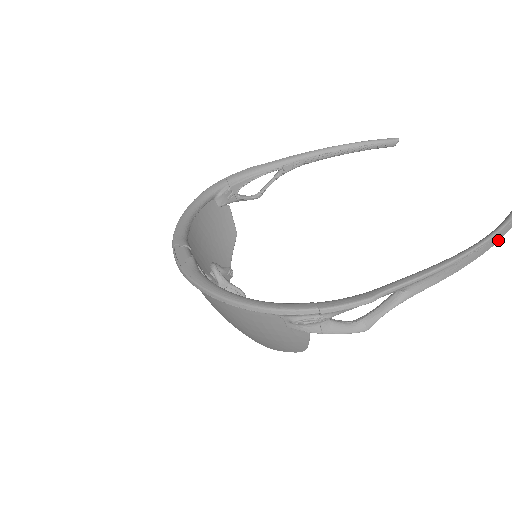
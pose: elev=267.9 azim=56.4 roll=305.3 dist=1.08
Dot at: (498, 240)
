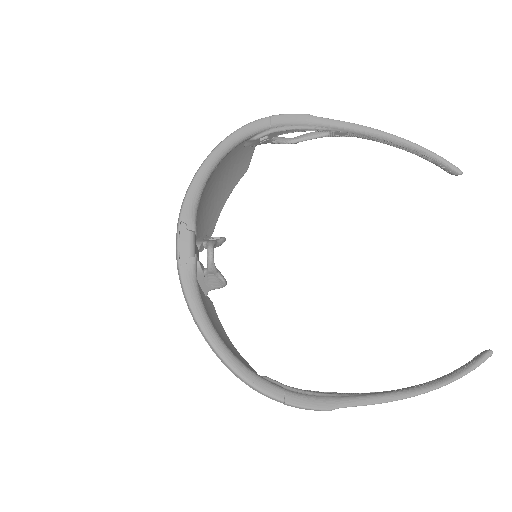
Dot at: occluded
